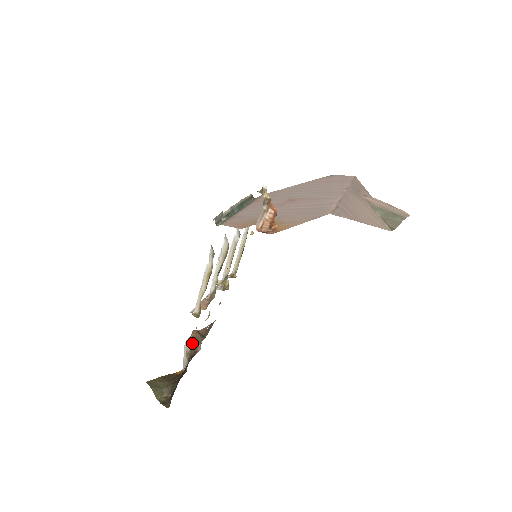
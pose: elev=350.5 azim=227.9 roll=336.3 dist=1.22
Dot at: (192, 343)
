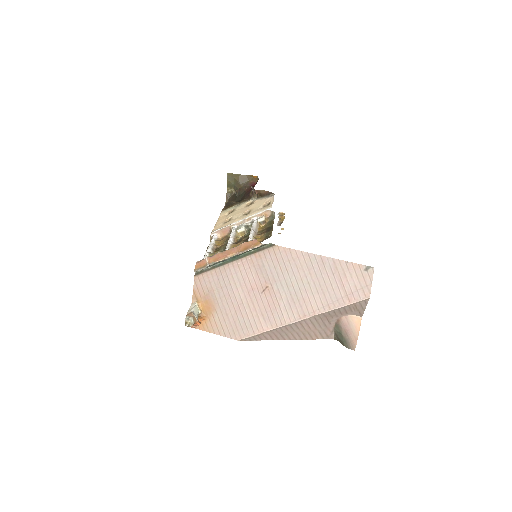
Dot at: (253, 191)
